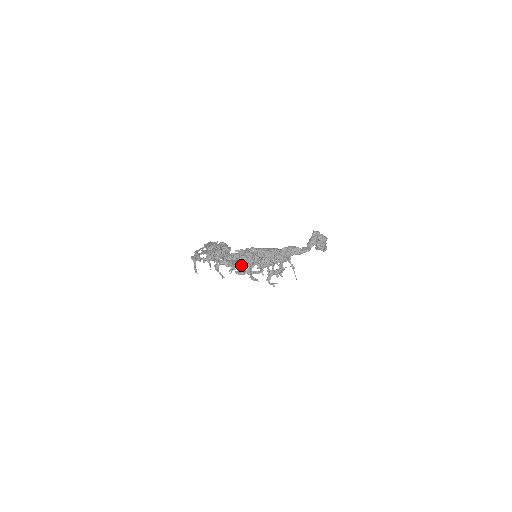
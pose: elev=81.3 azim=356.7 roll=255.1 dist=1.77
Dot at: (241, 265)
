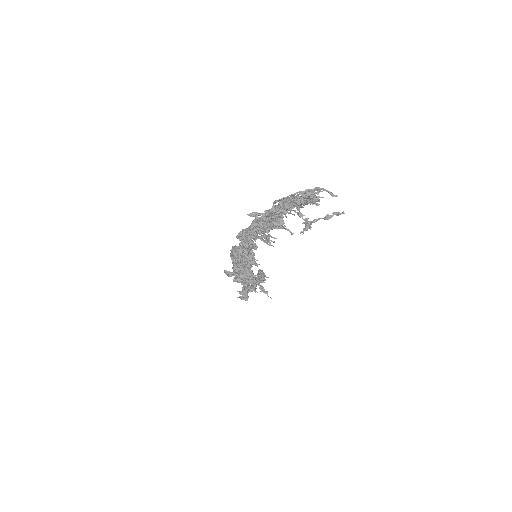
Dot at: (243, 260)
